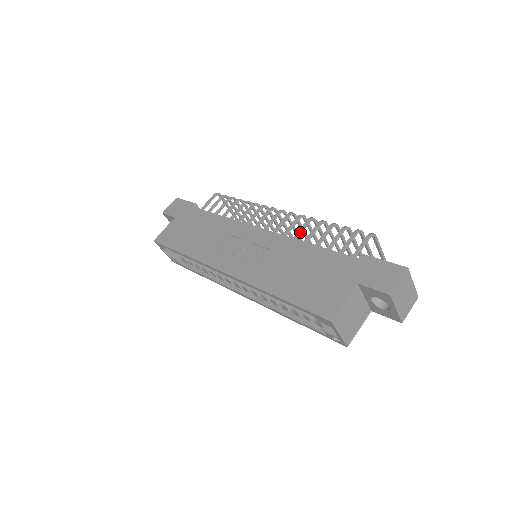
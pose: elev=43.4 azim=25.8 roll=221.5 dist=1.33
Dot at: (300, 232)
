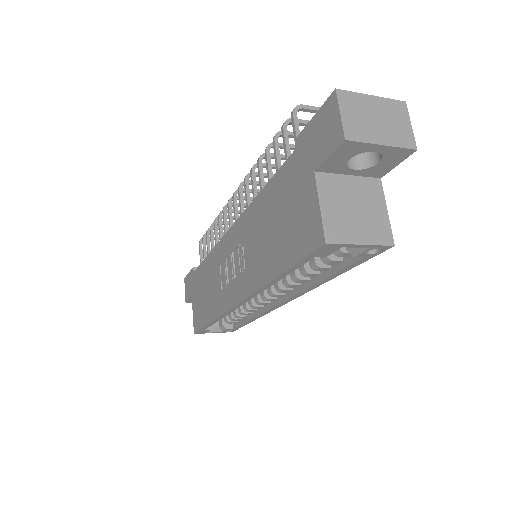
Dot at: (254, 191)
